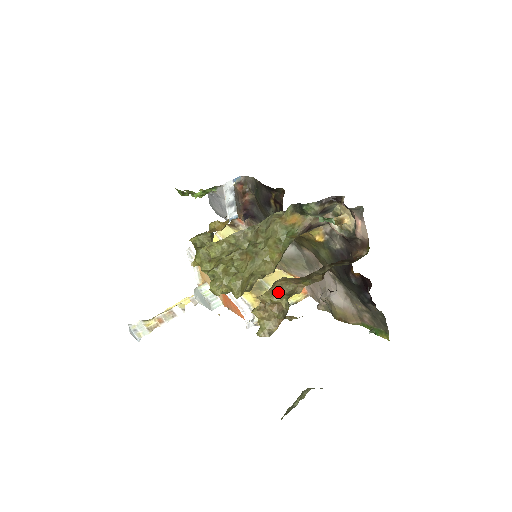
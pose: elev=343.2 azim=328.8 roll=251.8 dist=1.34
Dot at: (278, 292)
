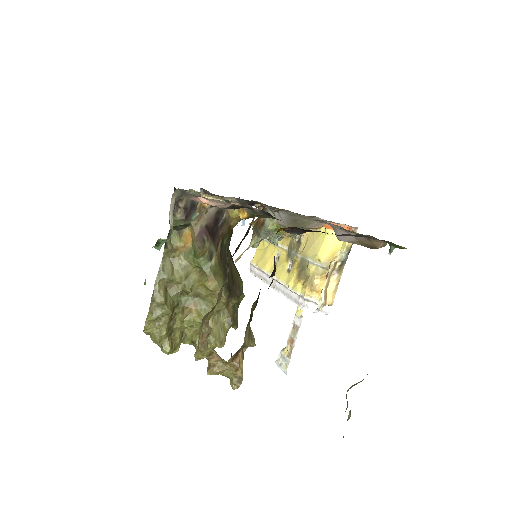
Dot at: (201, 343)
